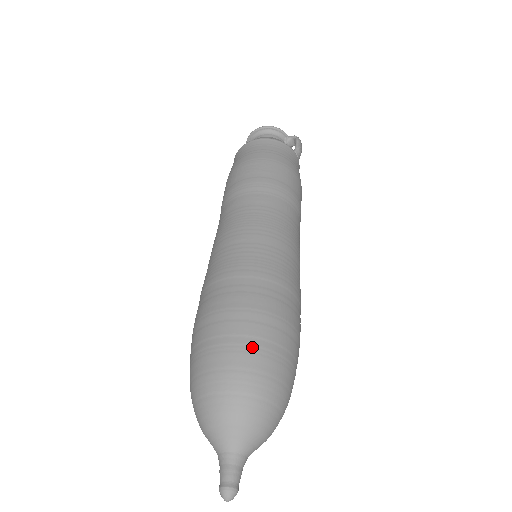
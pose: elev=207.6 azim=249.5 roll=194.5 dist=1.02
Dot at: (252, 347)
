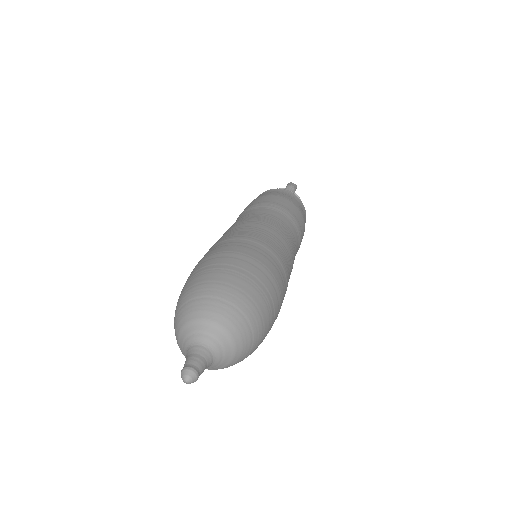
Dot at: (194, 276)
